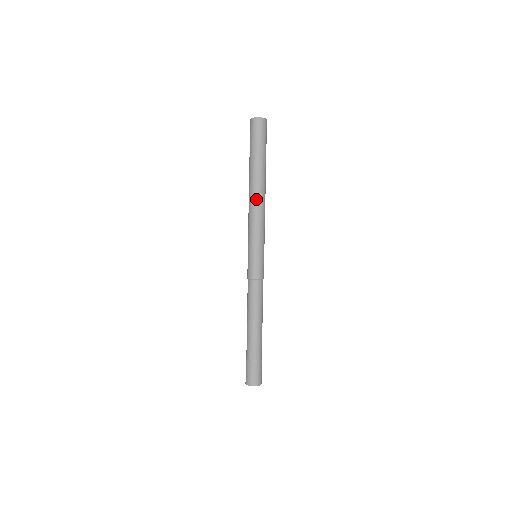
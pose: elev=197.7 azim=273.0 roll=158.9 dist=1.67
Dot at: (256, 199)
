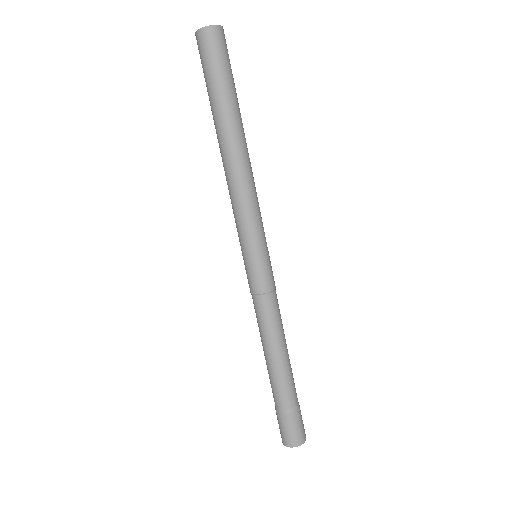
Dot at: (228, 169)
